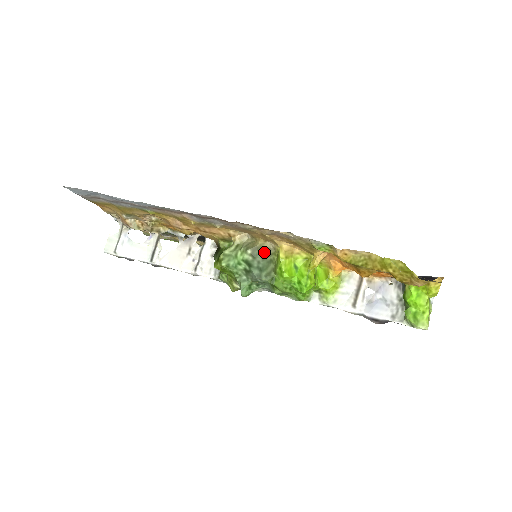
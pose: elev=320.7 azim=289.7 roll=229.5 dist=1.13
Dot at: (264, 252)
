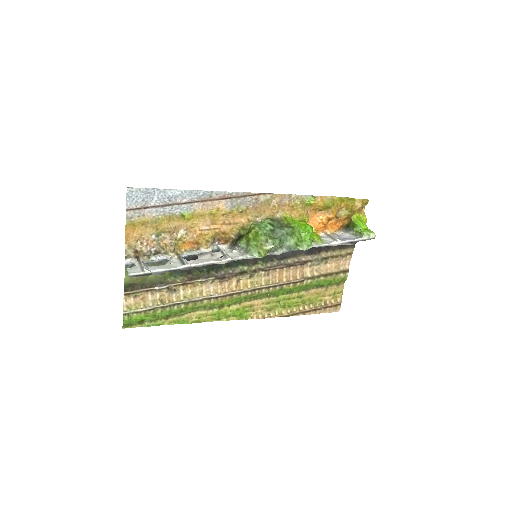
Dot at: (276, 220)
